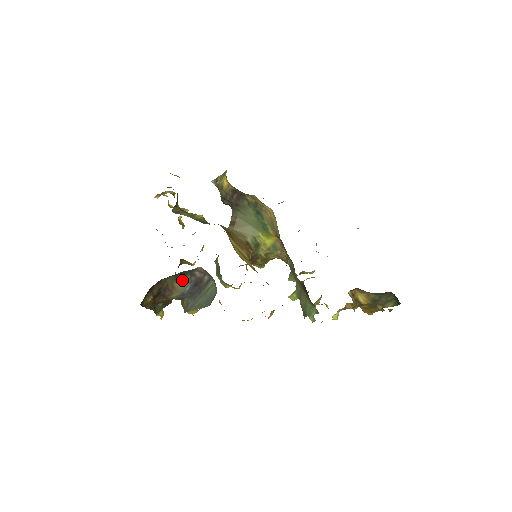
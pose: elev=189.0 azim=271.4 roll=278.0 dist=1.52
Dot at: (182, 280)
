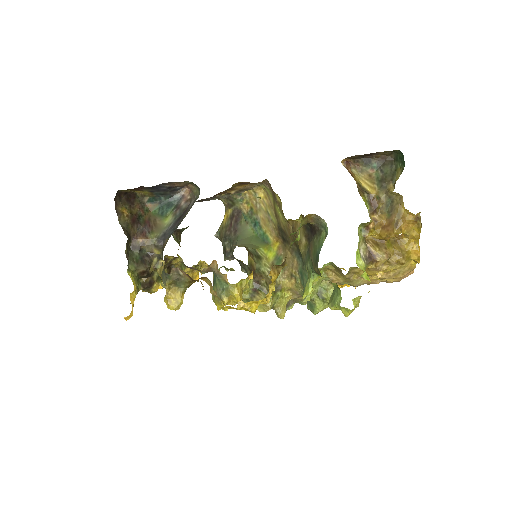
Dot at: (166, 218)
